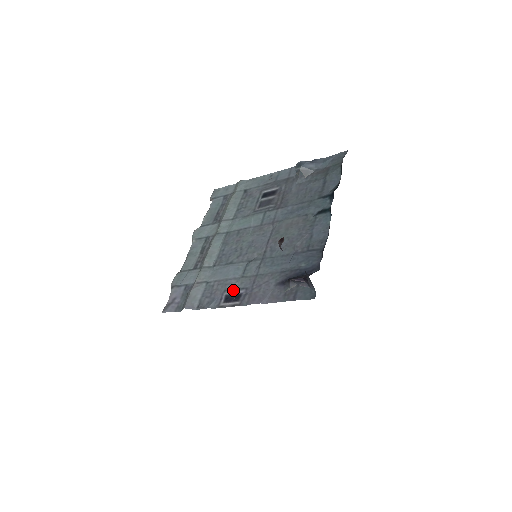
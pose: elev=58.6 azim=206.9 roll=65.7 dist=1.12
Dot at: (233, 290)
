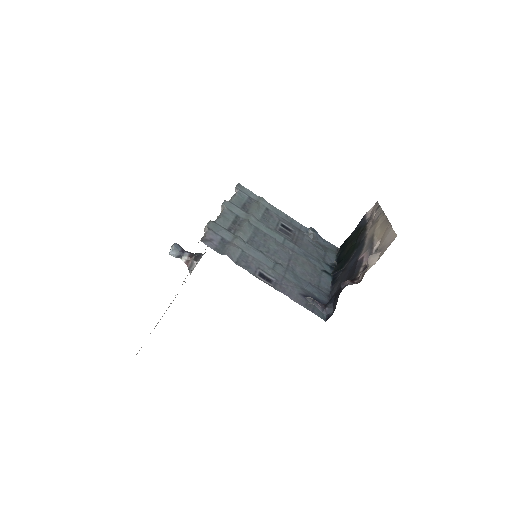
Dot at: (266, 273)
